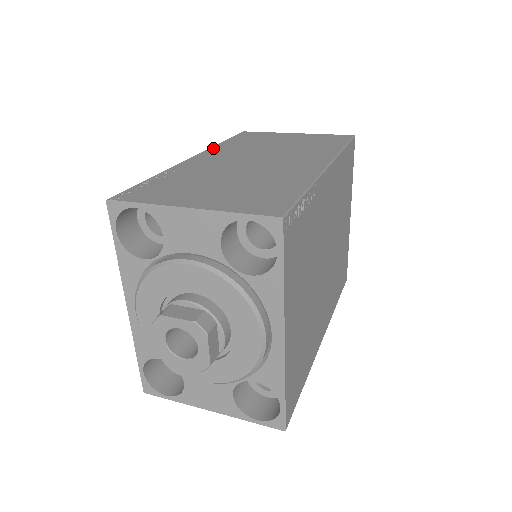
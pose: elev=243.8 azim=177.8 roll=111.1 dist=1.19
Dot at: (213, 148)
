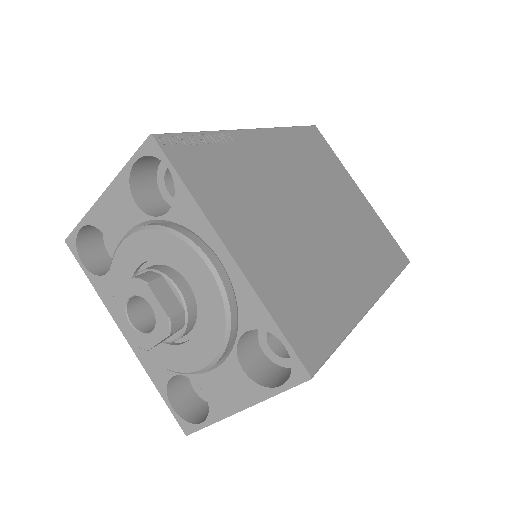
Dot at: occluded
